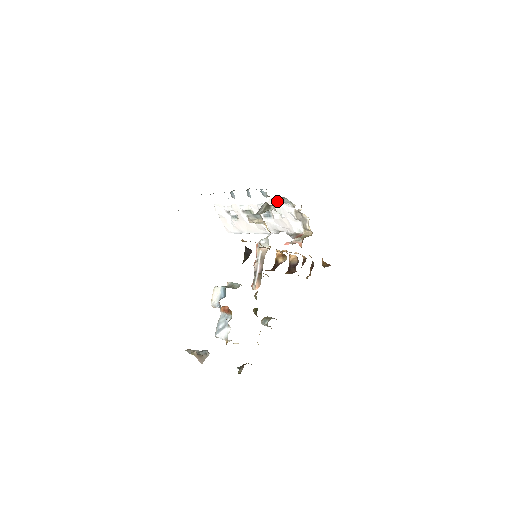
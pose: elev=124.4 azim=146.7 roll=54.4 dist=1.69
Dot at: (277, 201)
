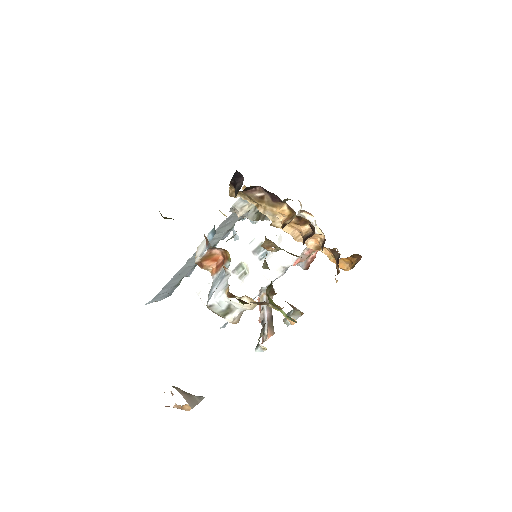
Dot at: occluded
